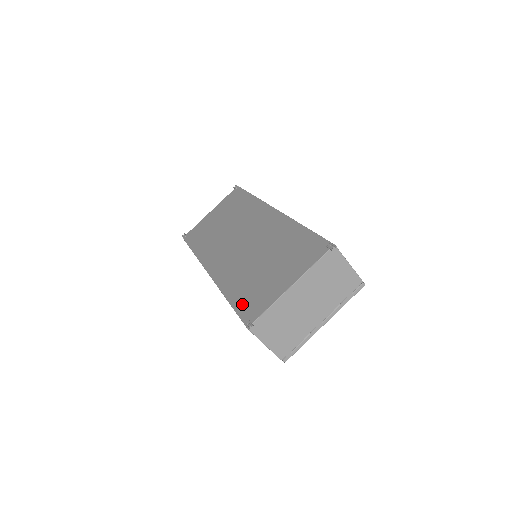
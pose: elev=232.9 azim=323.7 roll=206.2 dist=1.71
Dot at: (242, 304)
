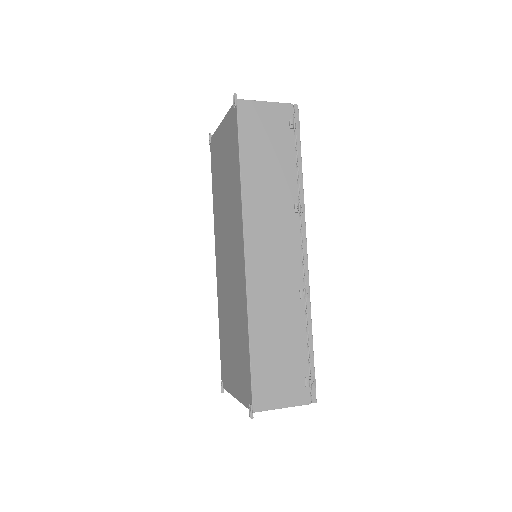
Dot at: (222, 356)
